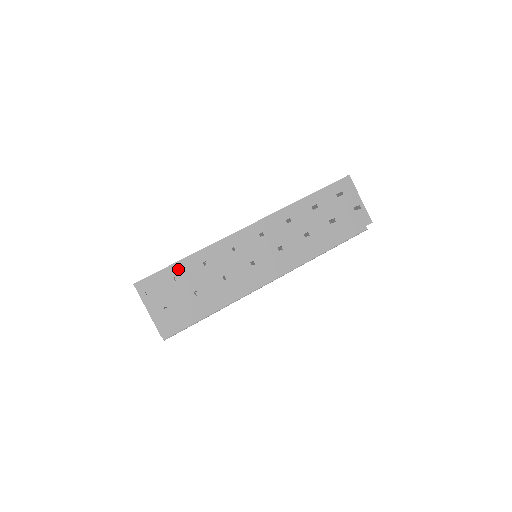
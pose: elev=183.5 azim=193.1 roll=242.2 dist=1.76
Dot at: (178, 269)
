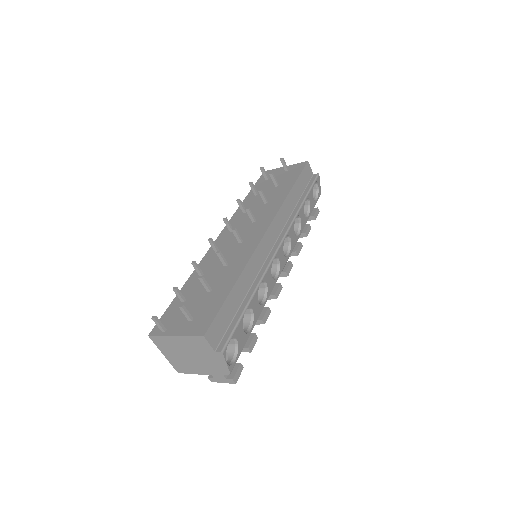
Dot at: occluded
